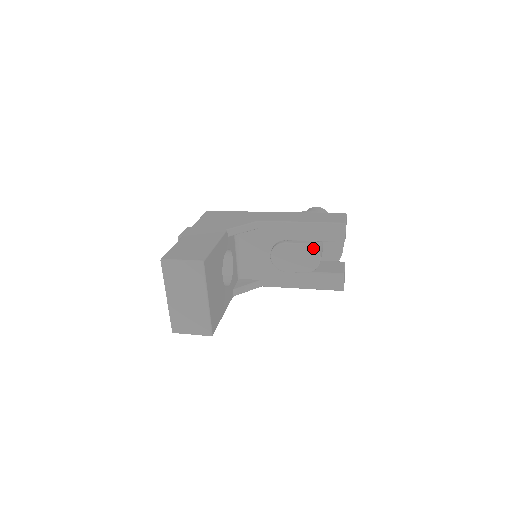
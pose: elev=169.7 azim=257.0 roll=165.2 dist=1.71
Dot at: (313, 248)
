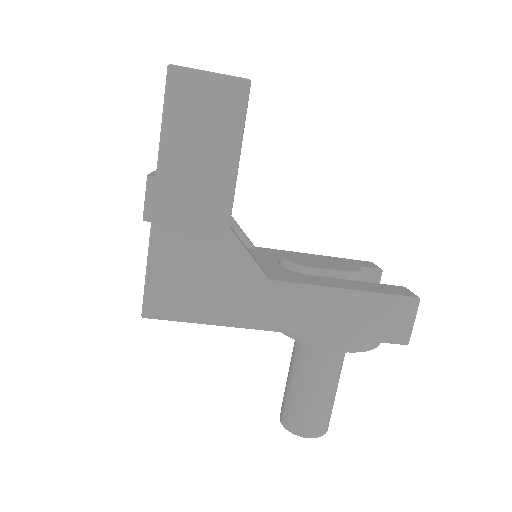
Dot at: (343, 260)
